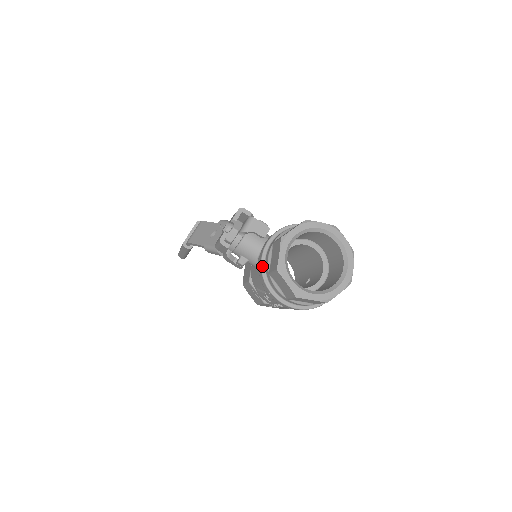
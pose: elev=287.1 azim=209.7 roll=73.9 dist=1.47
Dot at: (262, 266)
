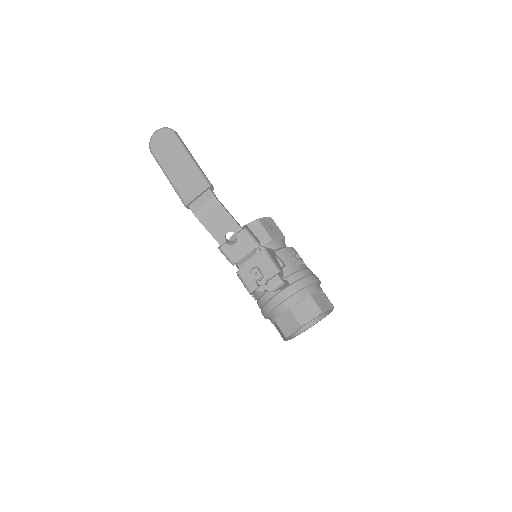
Dot at: (271, 311)
